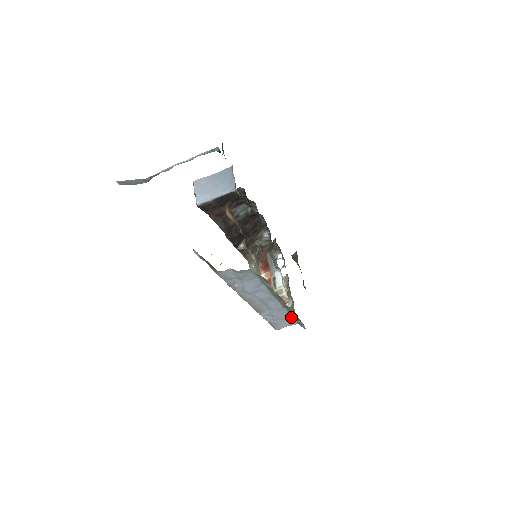
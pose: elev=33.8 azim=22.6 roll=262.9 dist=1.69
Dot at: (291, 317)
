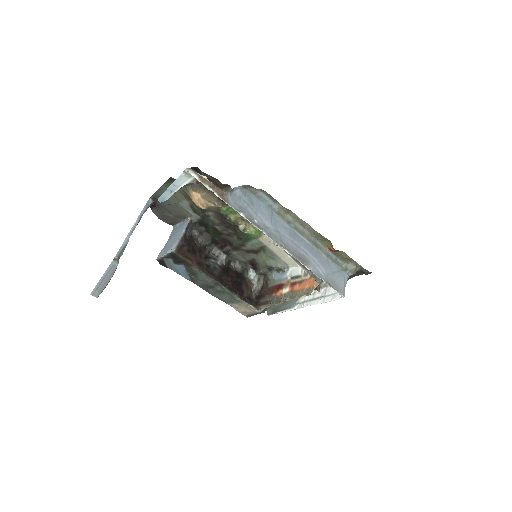
Dot at: (334, 265)
